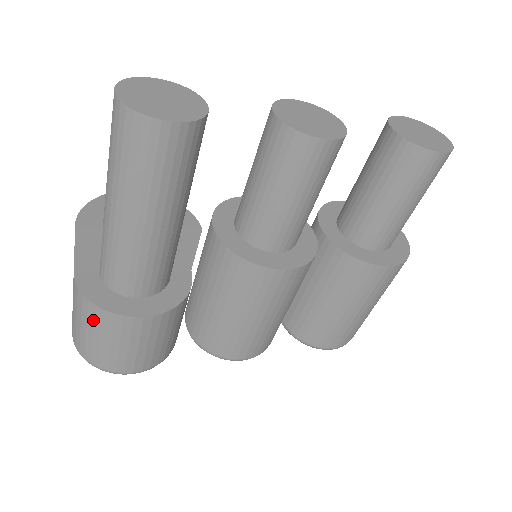
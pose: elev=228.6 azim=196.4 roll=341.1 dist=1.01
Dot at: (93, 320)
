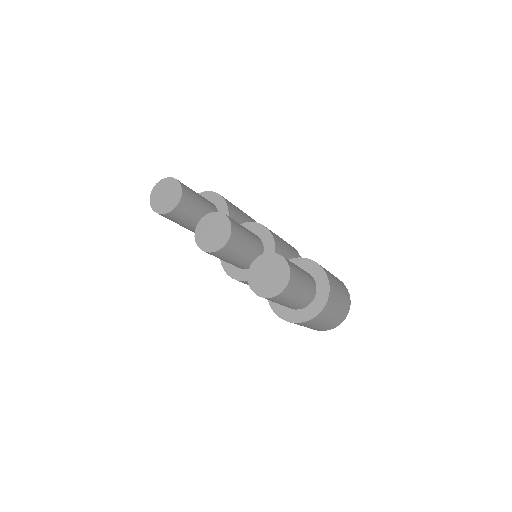
Dot at: occluded
